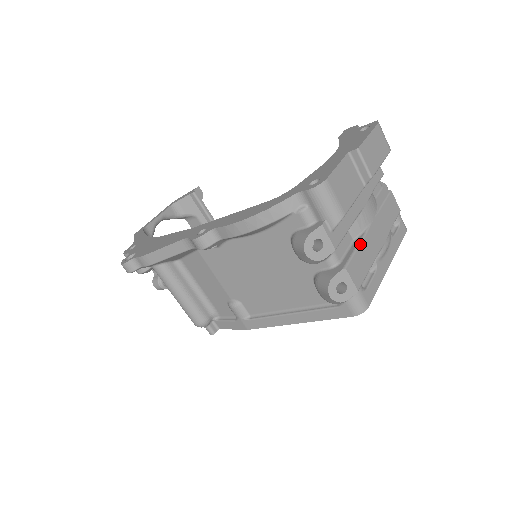
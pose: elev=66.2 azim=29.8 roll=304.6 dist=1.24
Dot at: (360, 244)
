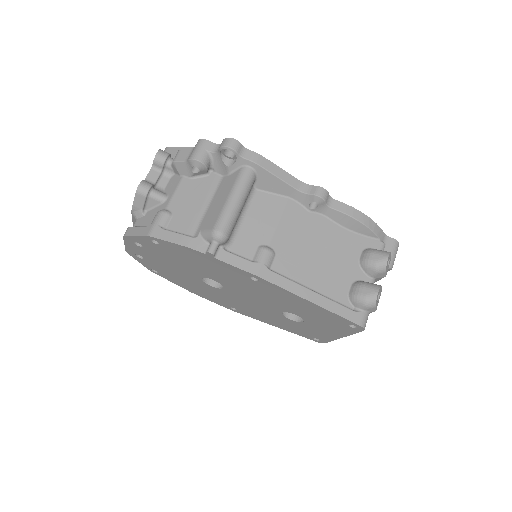
Dot at: occluded
